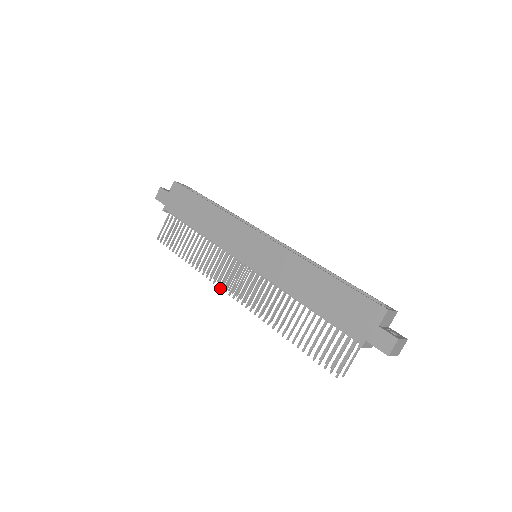
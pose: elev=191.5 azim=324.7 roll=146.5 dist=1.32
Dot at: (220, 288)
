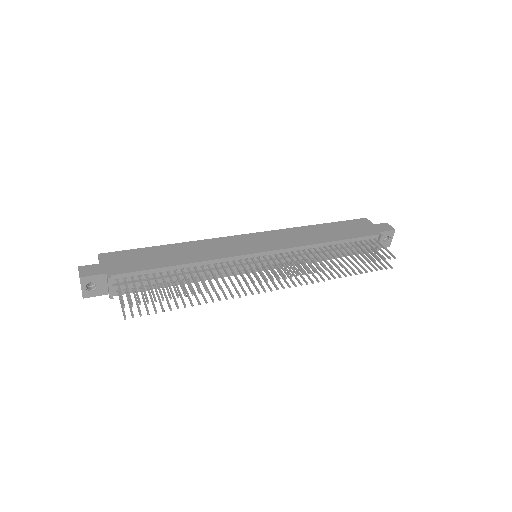
Dot at: (260, 282)
